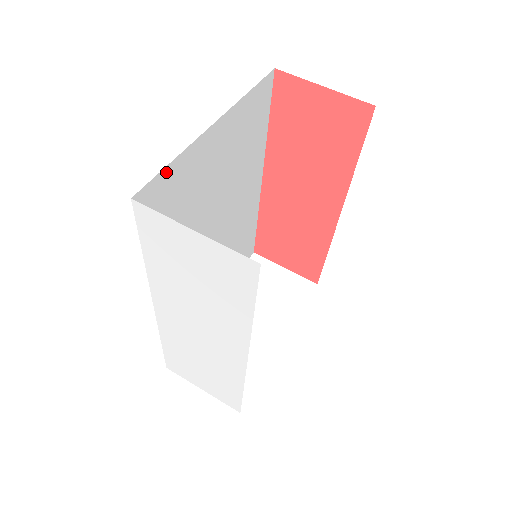
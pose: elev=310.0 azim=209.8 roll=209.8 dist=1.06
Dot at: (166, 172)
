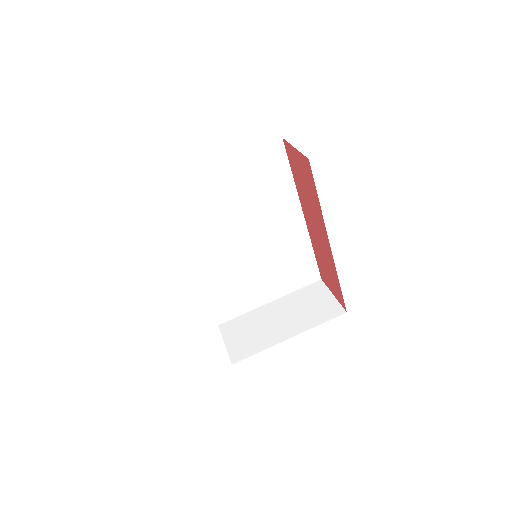
Dot at: (179, 184)
